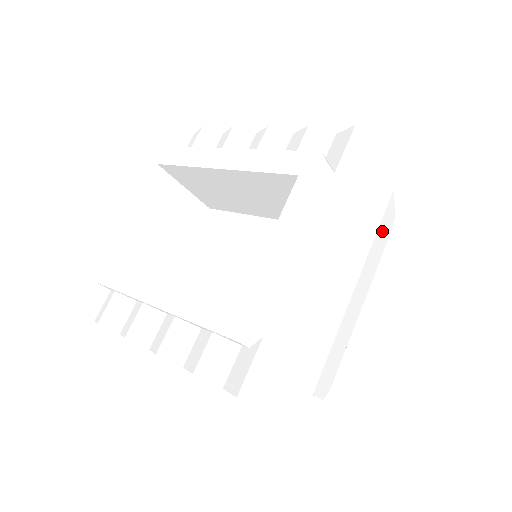
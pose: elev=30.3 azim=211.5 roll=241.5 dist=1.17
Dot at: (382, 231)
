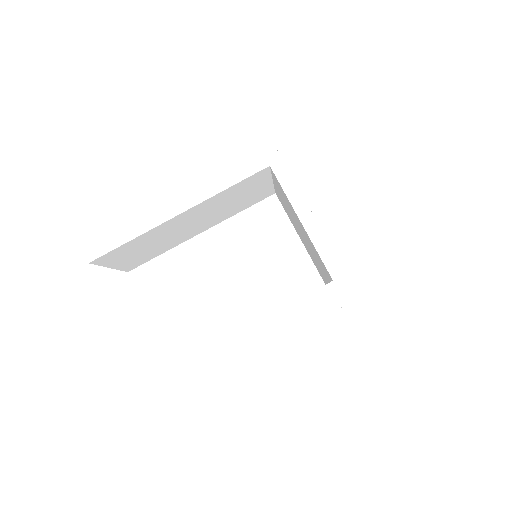
Dot at: occluded
